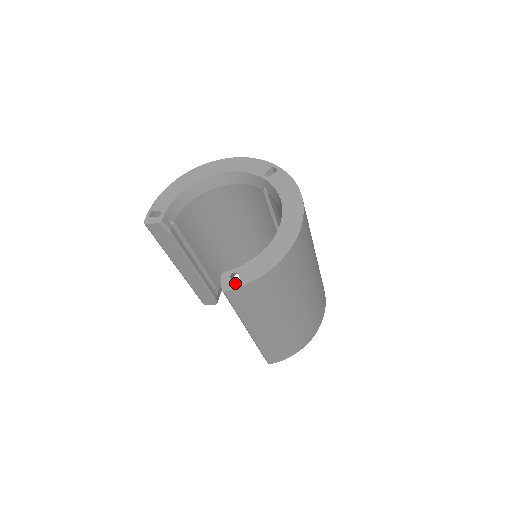
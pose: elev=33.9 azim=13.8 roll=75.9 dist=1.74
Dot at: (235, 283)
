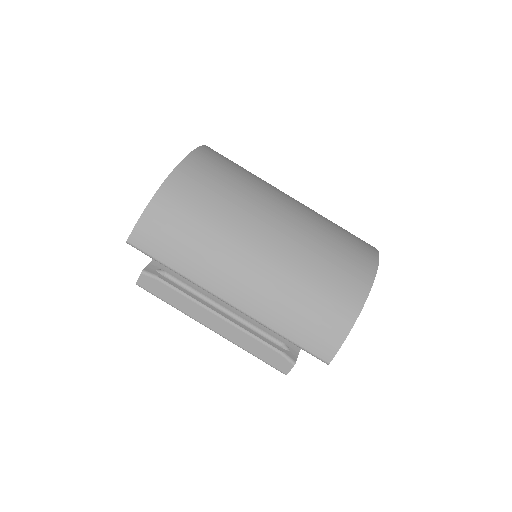
Dot at: occluded
